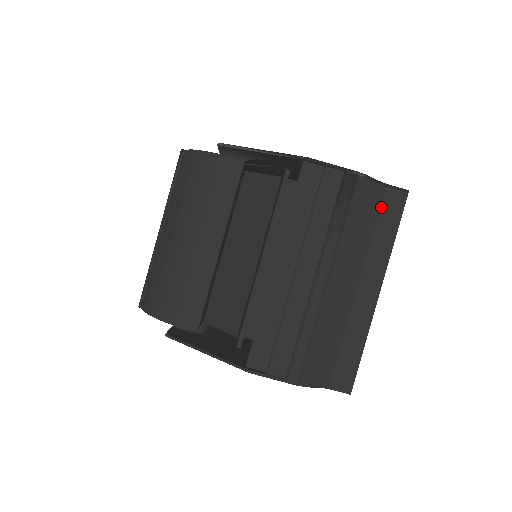
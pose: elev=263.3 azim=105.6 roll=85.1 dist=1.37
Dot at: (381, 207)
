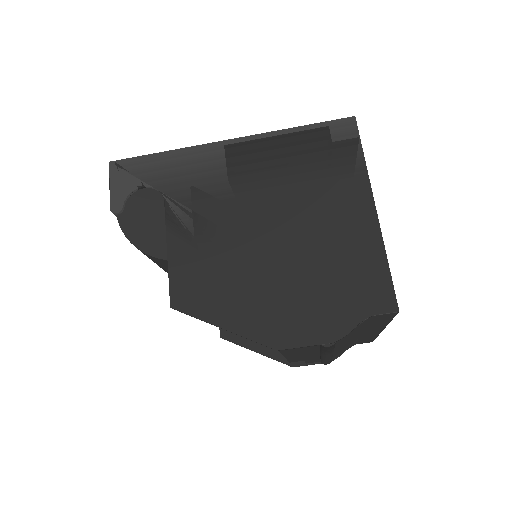
Dot at: (370, 320)
